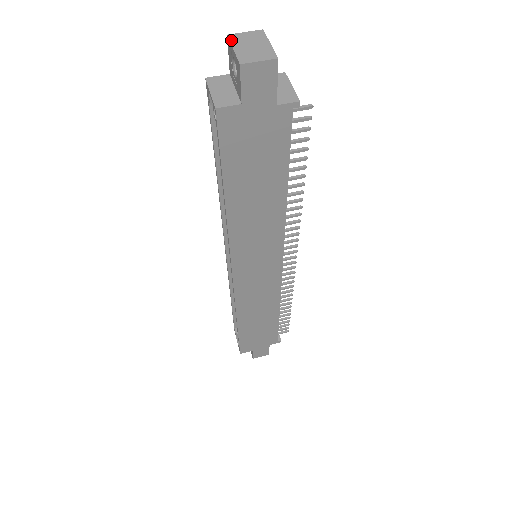
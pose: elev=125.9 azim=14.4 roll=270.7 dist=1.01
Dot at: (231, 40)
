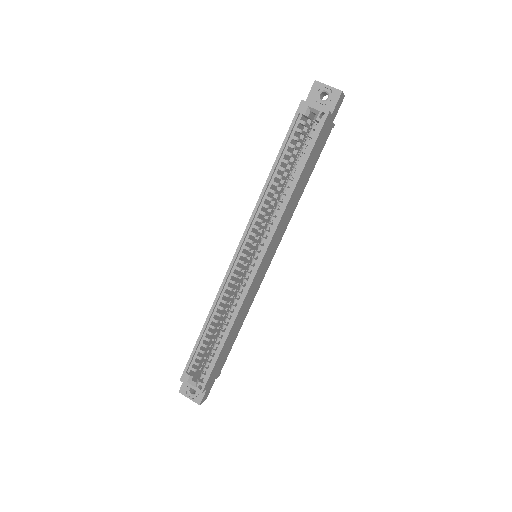
Dot at: occluded
